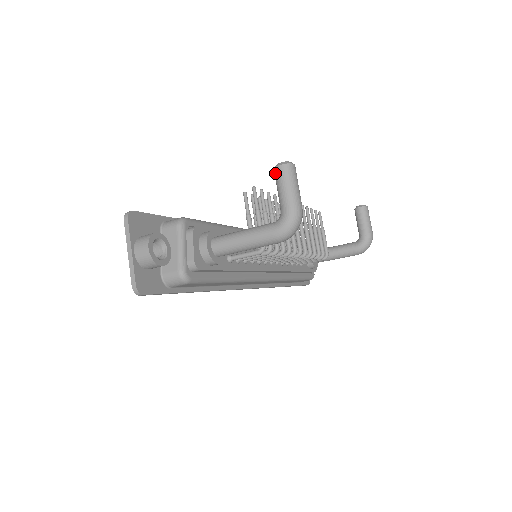
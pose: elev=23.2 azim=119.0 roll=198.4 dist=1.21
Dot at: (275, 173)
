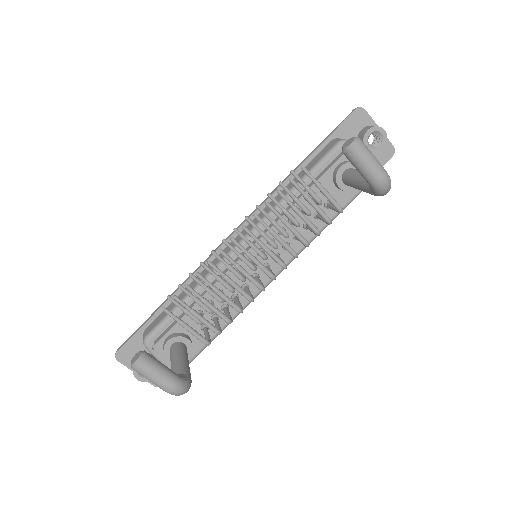
Dot at: occluded
